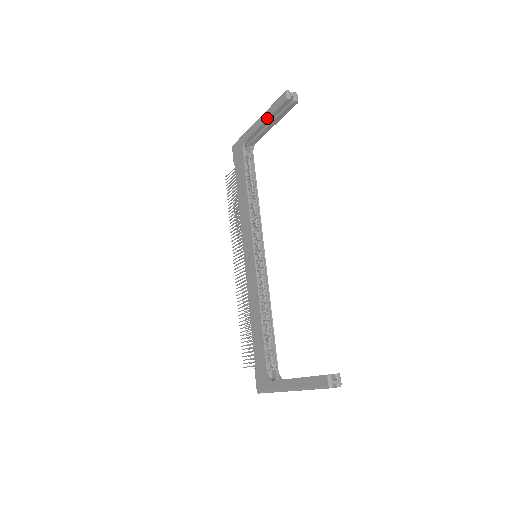
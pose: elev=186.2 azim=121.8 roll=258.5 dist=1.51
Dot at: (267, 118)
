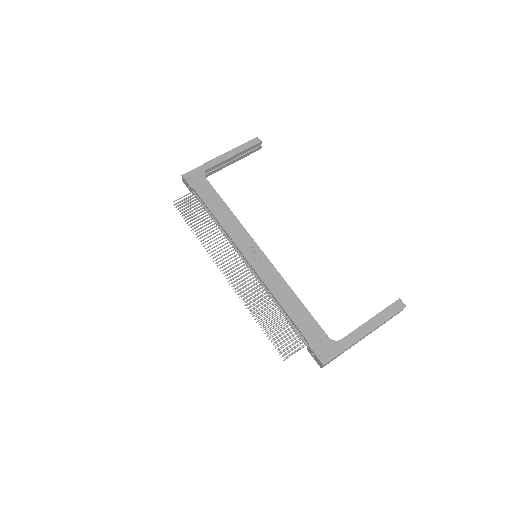
Dot at: (238, 153)
